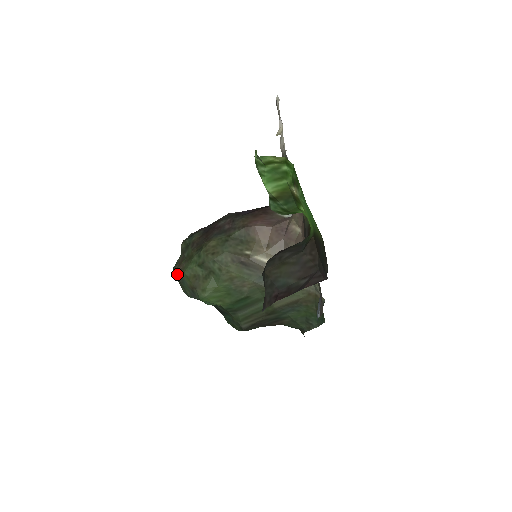
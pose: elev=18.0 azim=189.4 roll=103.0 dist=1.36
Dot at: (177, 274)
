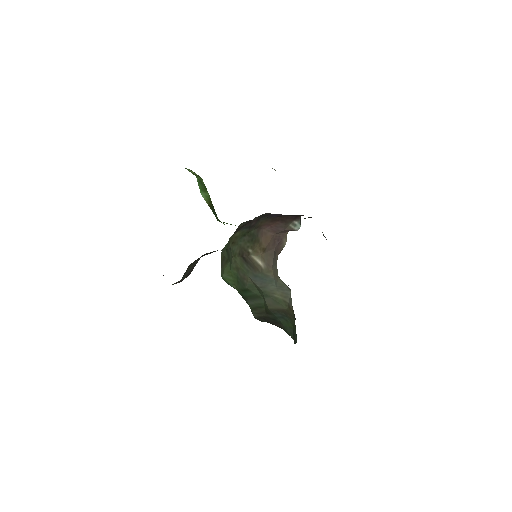
Dot at: occluded
